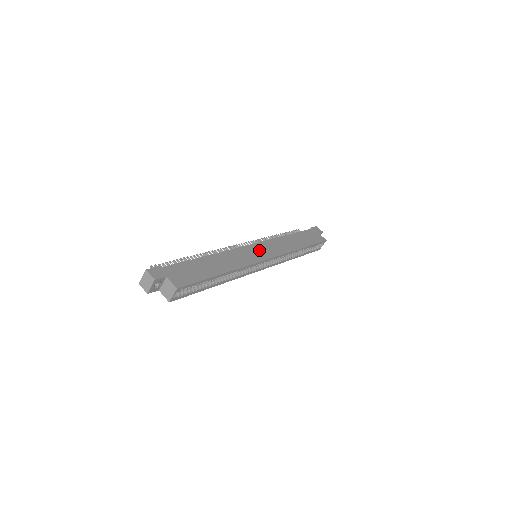
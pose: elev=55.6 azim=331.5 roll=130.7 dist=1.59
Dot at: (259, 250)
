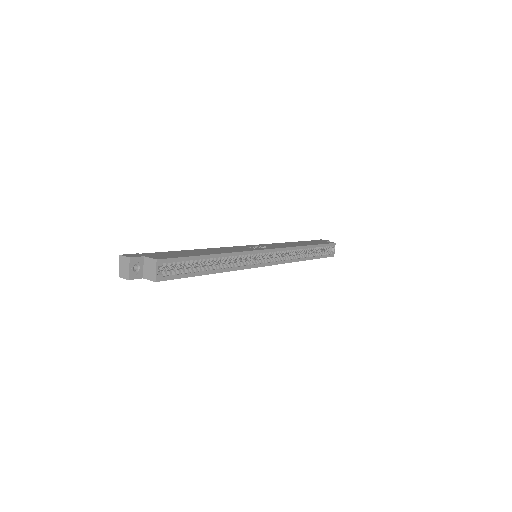
Dot at: (255, 247)
